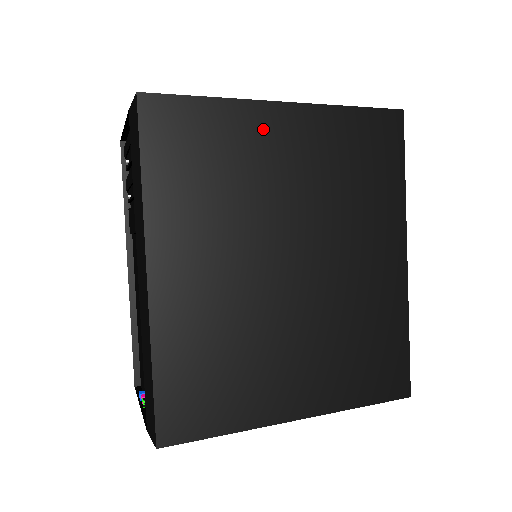
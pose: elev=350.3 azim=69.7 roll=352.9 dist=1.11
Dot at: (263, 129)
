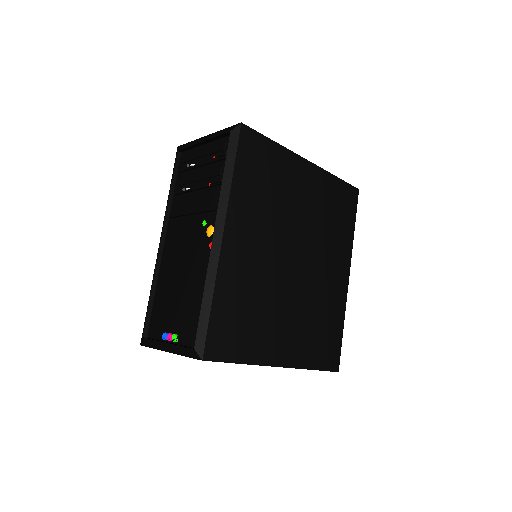
Dot at: (296, 171)
